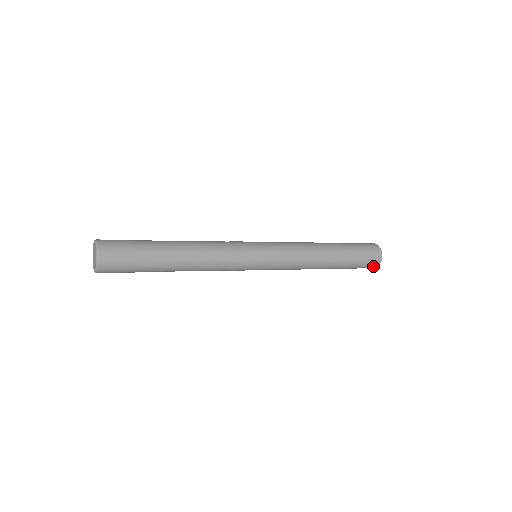
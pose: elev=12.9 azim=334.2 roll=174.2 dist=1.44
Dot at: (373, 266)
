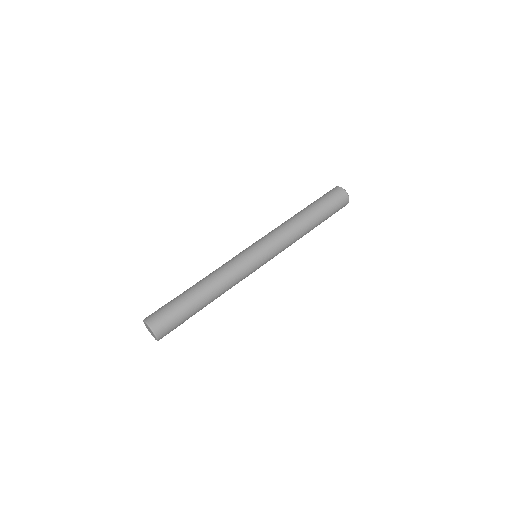
Dot at: (344, 197)
